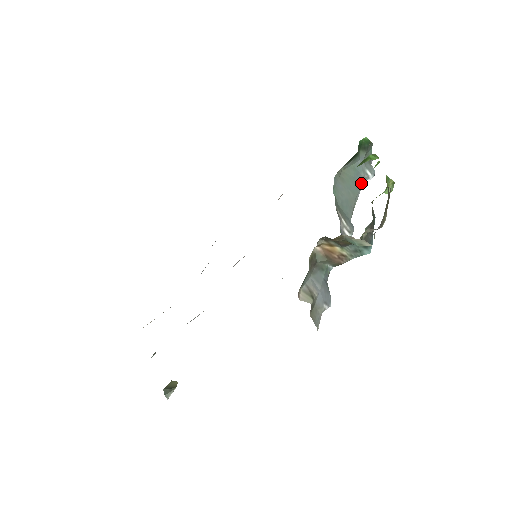
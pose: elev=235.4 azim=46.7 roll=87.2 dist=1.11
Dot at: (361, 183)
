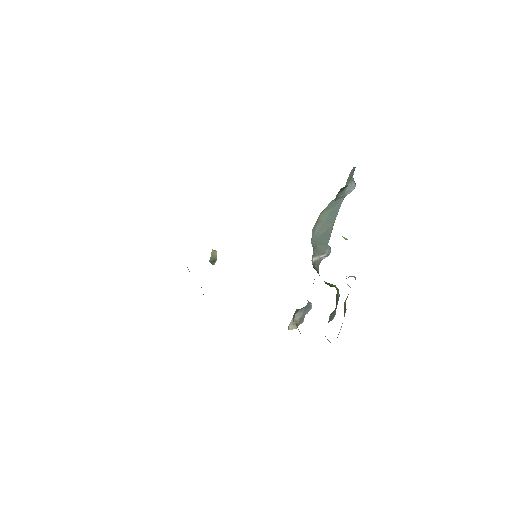
Dot at: (340, 206)
